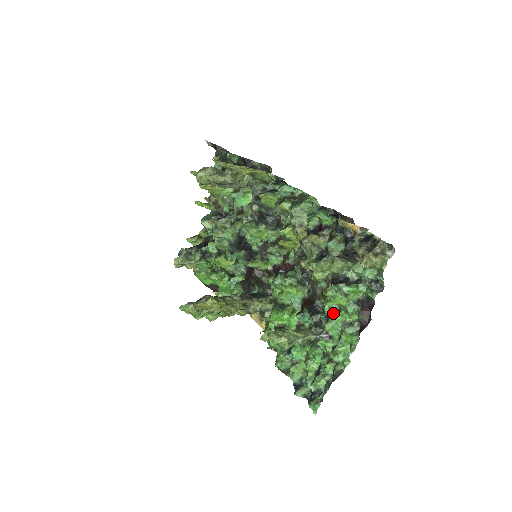
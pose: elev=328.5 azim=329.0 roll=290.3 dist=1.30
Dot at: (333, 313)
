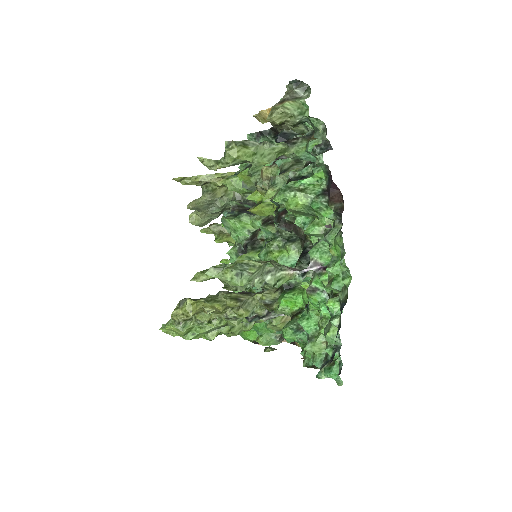
Dot at: occluded
